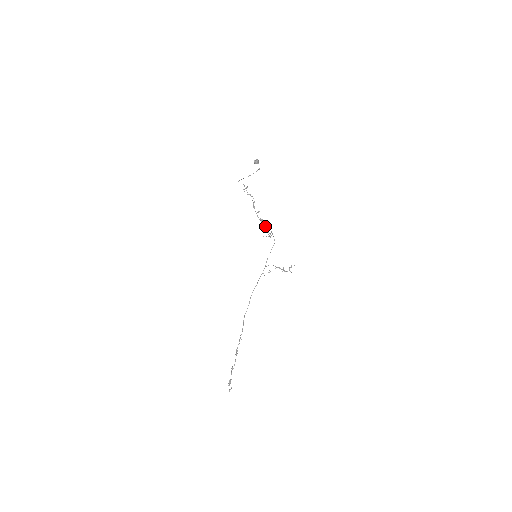
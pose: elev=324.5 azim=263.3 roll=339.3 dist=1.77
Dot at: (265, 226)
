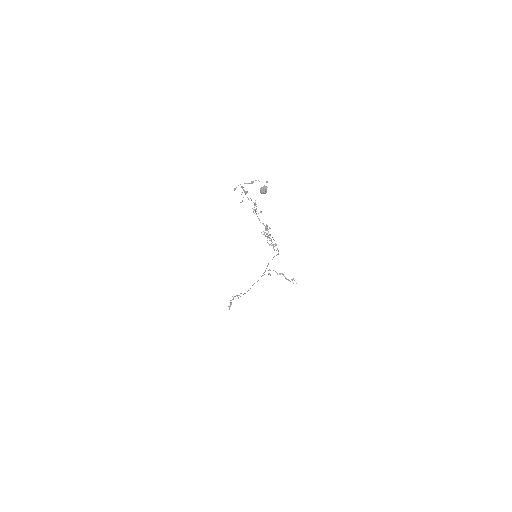
Dot at: occluded
